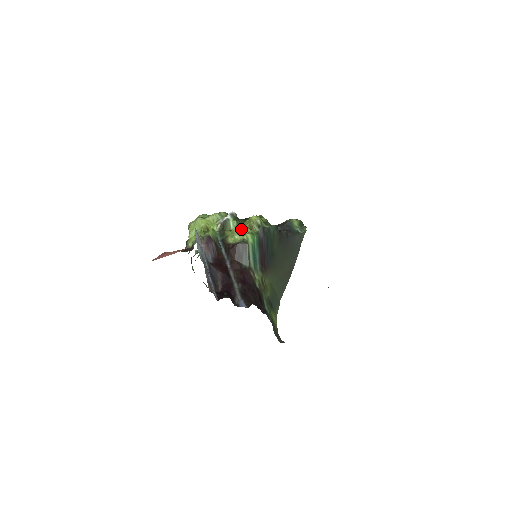
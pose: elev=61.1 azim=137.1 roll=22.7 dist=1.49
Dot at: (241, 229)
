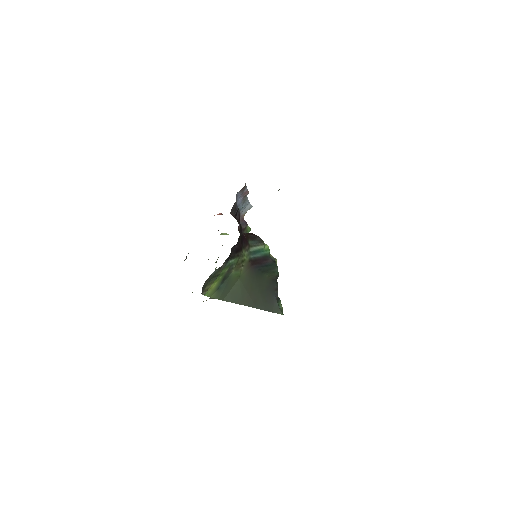
Dot at: occluded
